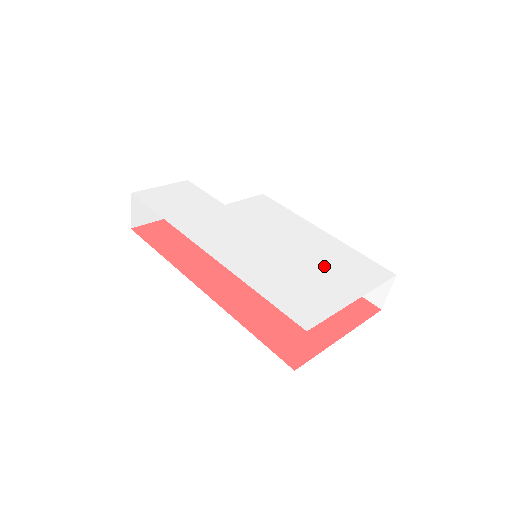
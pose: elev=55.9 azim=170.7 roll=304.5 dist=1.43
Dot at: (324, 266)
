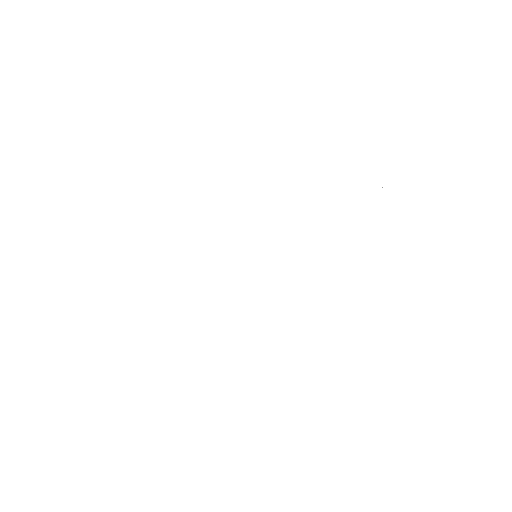
Dot at: (352, 253)
